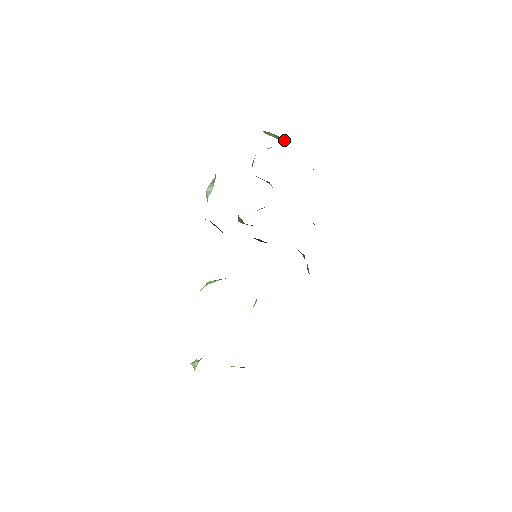
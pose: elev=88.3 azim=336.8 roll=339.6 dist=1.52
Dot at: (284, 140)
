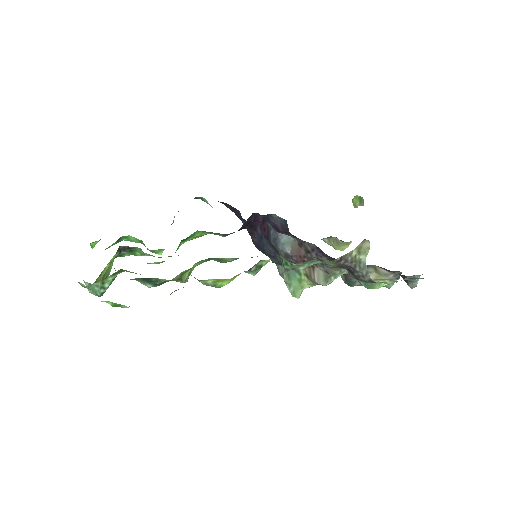
Dot at: (363, 201)
